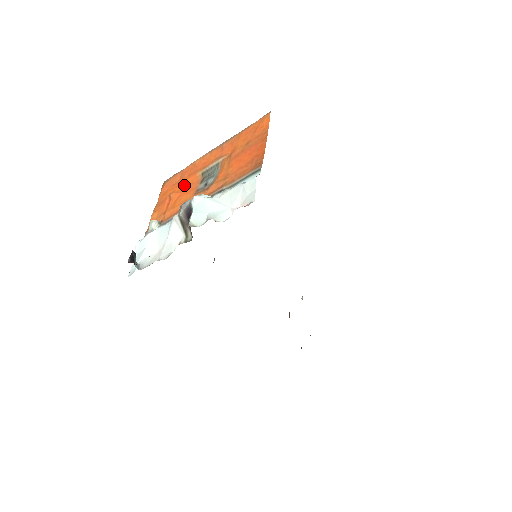
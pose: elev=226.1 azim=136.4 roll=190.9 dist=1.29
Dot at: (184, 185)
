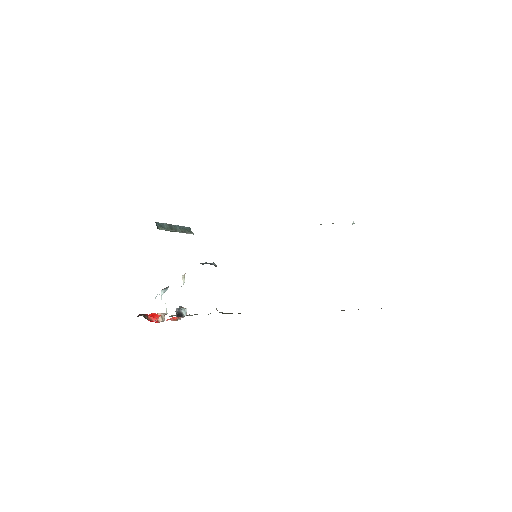
Dot at: occluded
